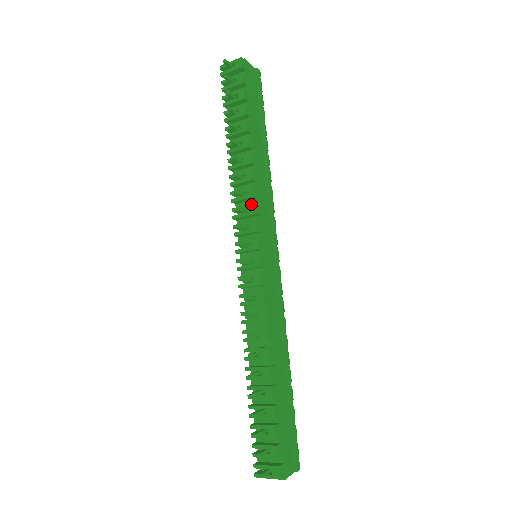
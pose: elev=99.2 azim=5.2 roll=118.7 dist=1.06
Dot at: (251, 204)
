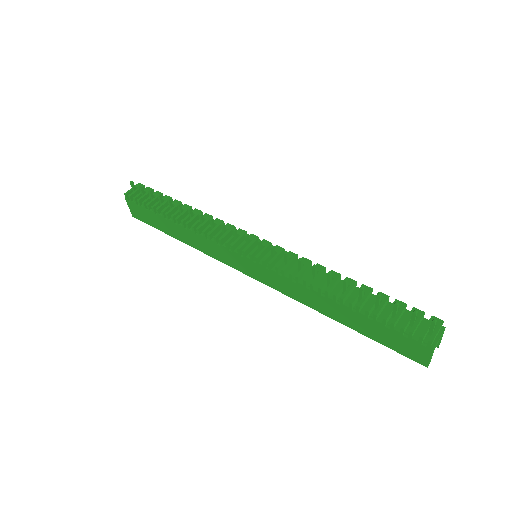
Dot at: (226, 225)
